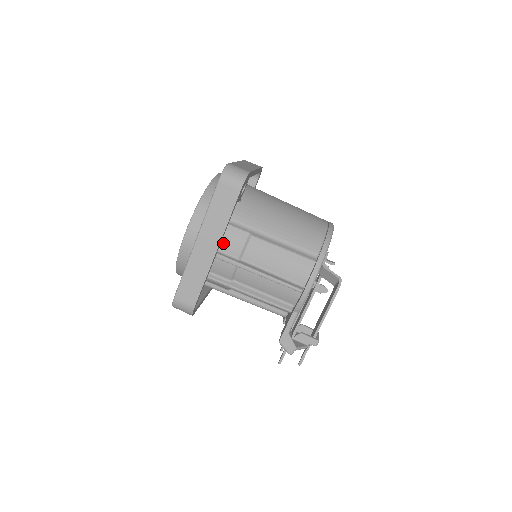
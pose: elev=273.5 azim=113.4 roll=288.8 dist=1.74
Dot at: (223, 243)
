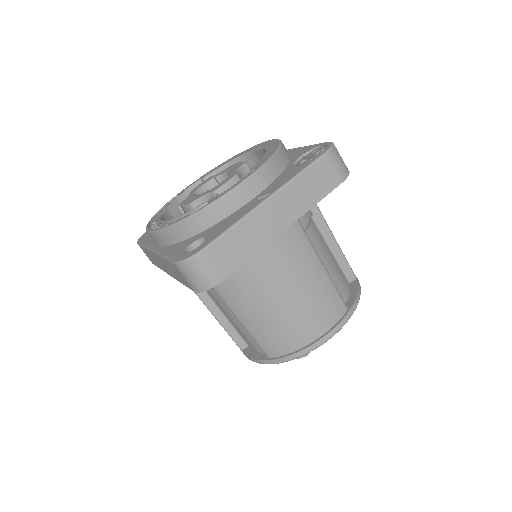
Dot at: occluded
